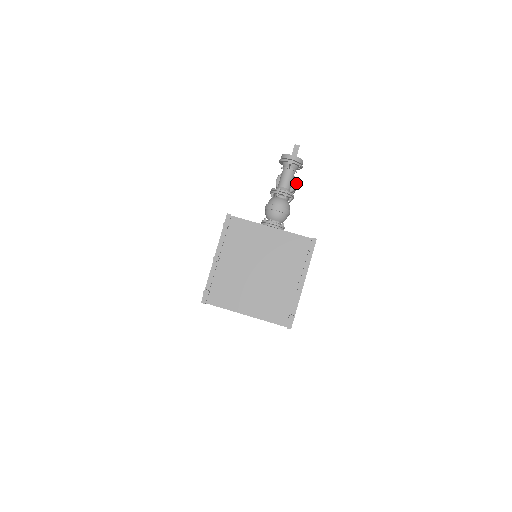
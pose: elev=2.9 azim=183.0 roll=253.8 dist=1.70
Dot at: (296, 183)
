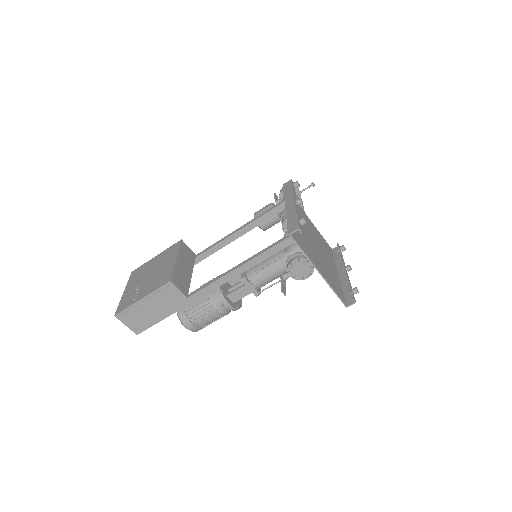
Dot at: occluded
